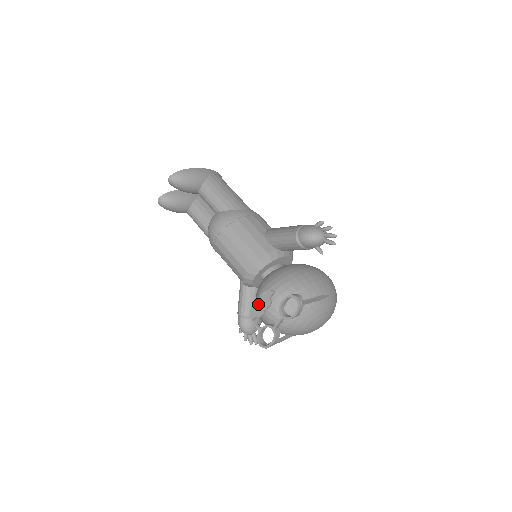
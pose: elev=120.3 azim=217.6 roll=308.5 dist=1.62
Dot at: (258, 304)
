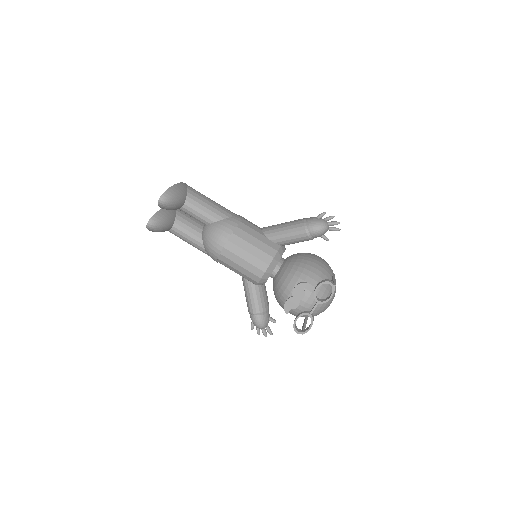
Dot at: (292, 298)
